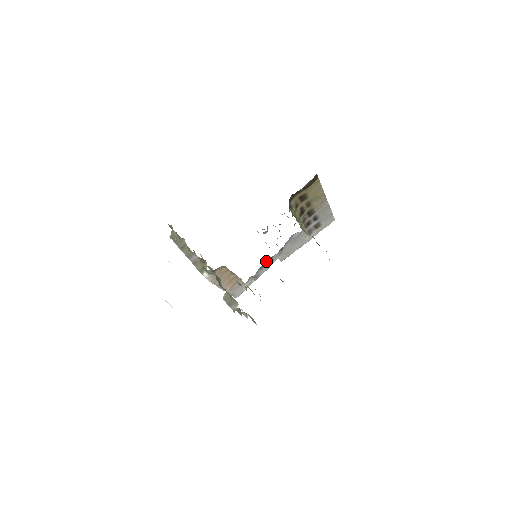
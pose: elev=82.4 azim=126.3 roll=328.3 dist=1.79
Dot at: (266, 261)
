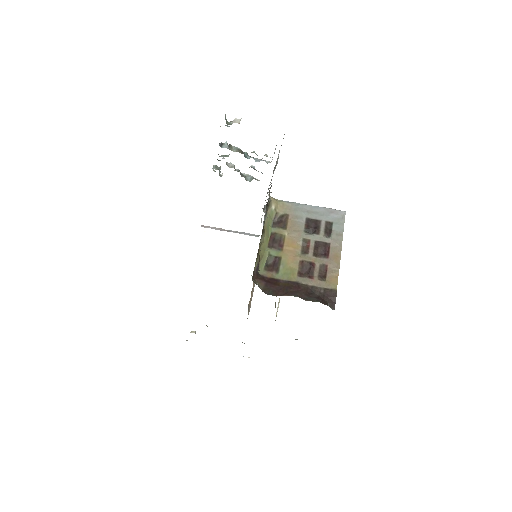
Dot at: occluded
